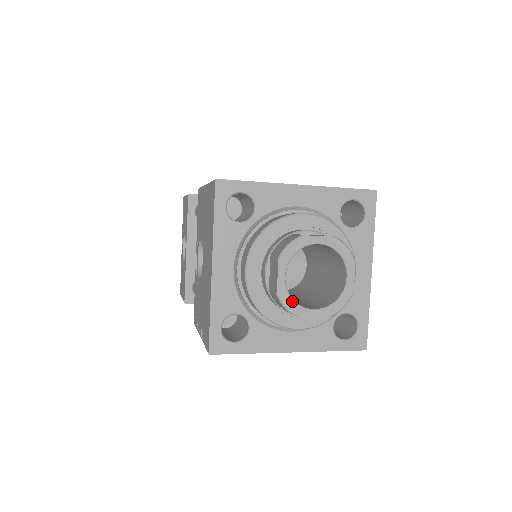
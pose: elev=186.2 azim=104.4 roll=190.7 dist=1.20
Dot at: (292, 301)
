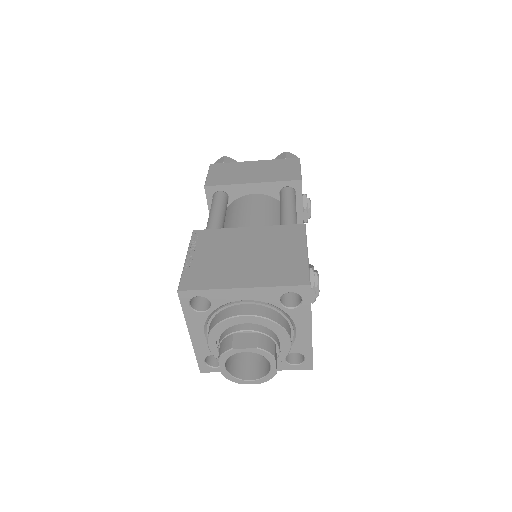
Dot at: (233, 378)
